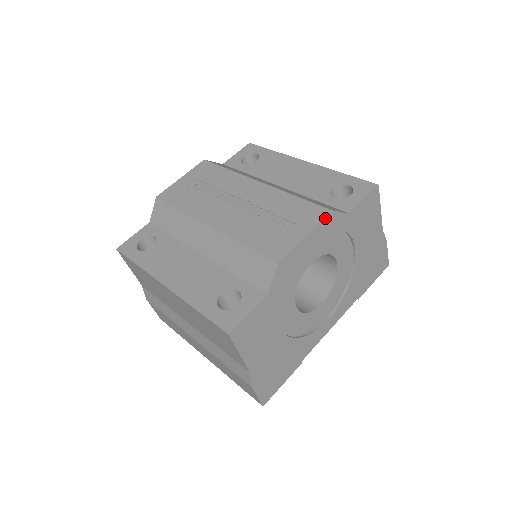
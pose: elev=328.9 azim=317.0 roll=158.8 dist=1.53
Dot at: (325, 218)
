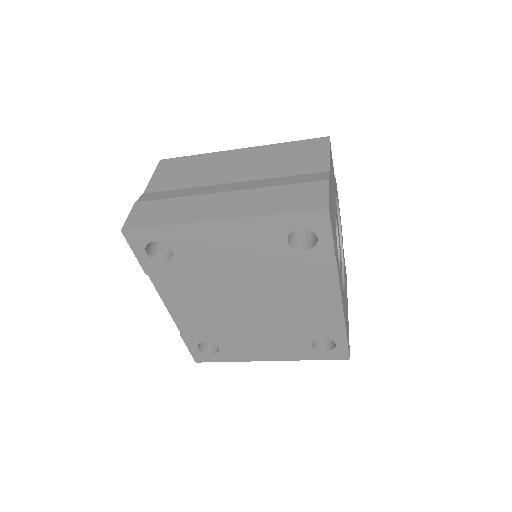
Dot at: occluded
